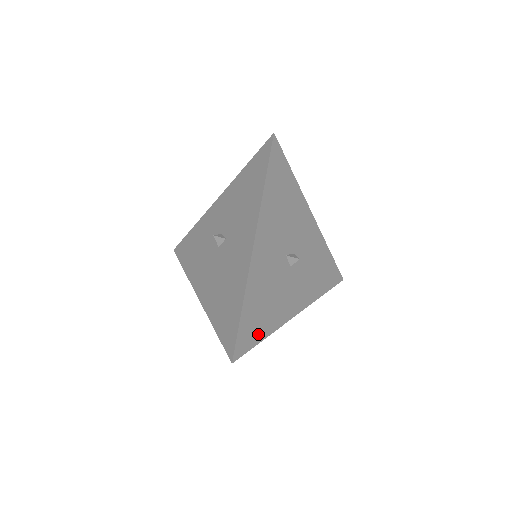
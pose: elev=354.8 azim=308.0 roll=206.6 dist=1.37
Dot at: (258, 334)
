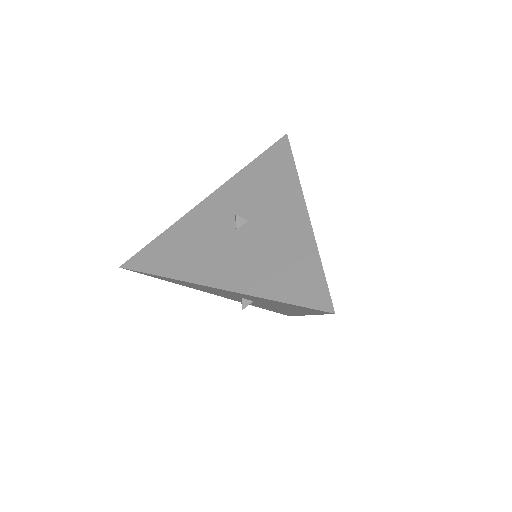
Dot at: occluded
